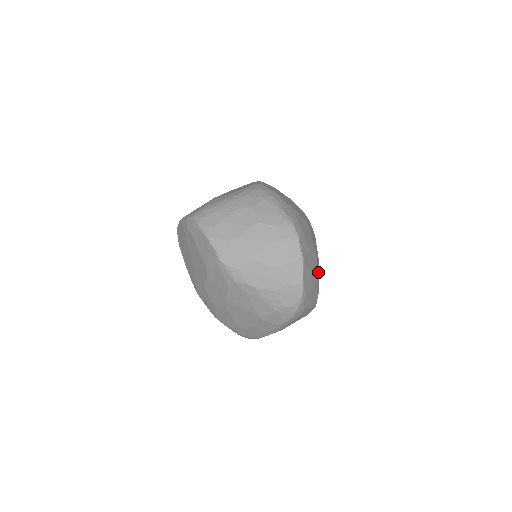
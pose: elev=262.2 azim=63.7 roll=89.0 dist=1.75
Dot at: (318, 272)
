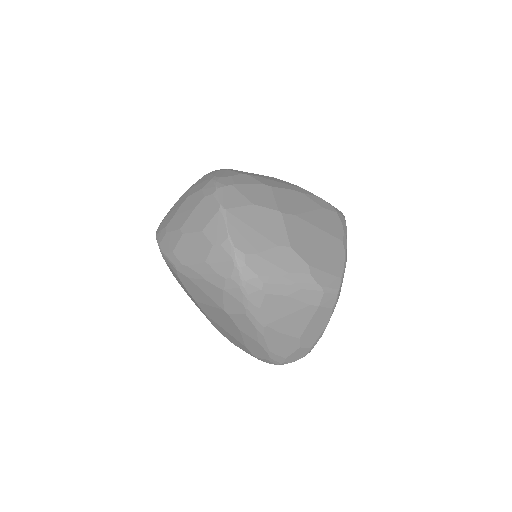
Dot at: (317, 243)
